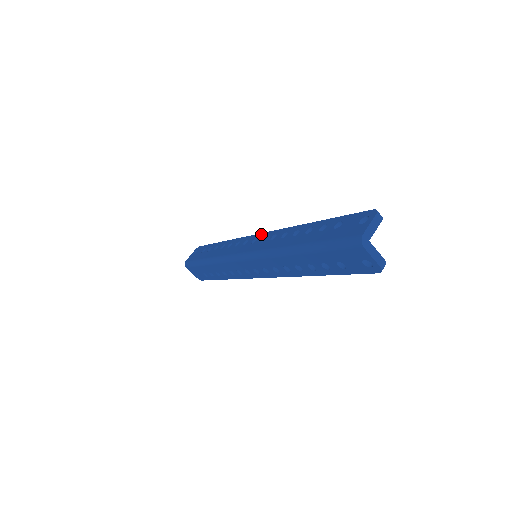
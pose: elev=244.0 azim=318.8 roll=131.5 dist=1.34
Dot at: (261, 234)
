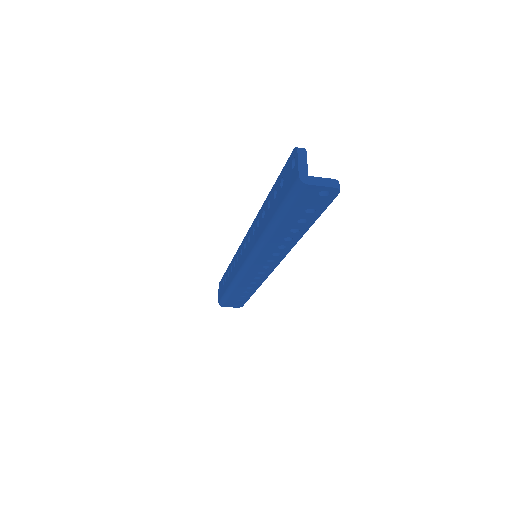
Dot at: (245, 236)
